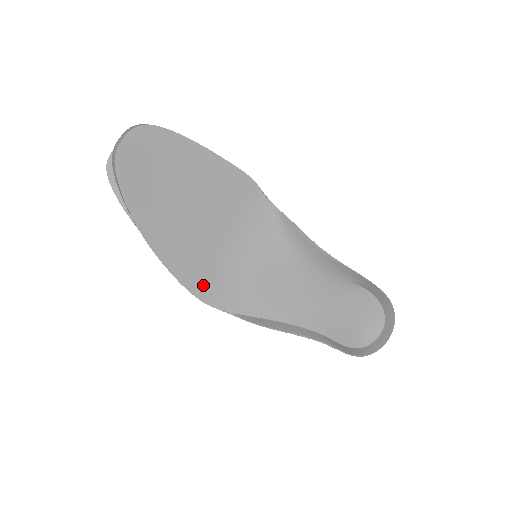
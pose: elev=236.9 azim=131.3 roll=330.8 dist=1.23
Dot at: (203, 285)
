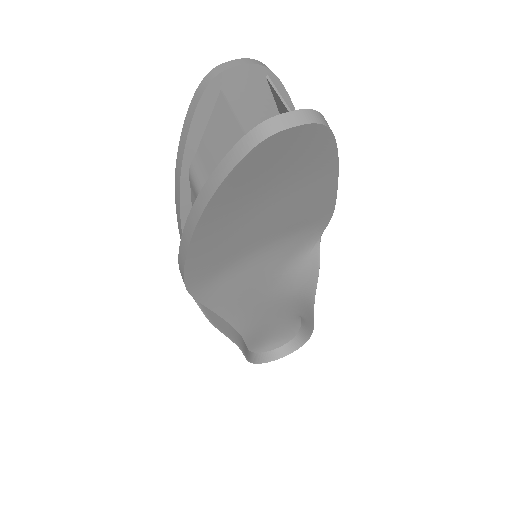
Dot at: (200, 274)
